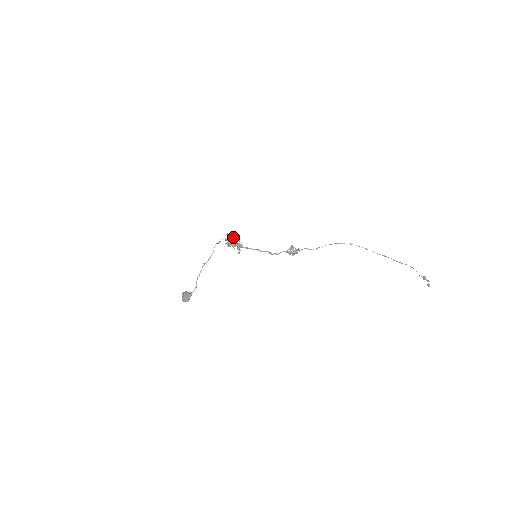
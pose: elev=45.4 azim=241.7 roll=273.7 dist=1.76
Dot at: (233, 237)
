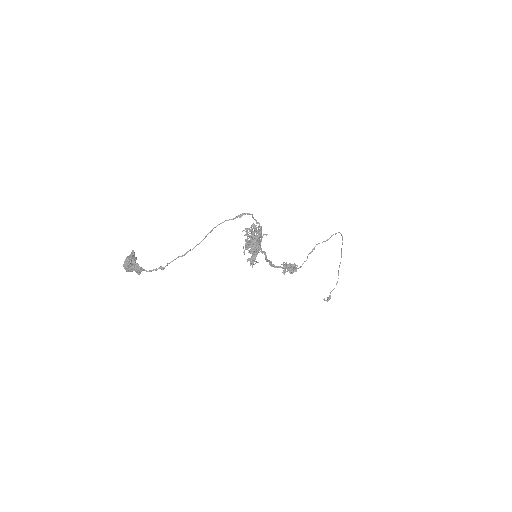
Dot at: occluded
